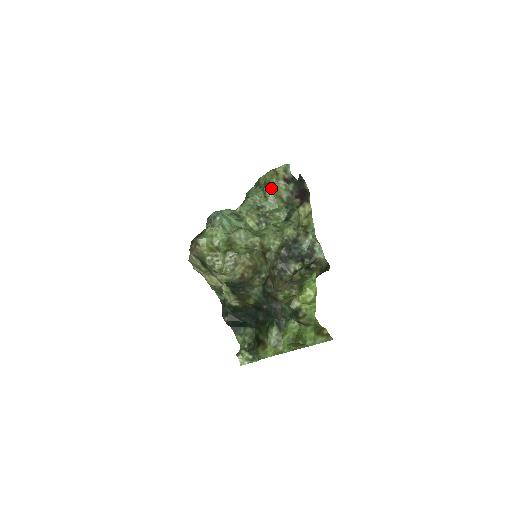
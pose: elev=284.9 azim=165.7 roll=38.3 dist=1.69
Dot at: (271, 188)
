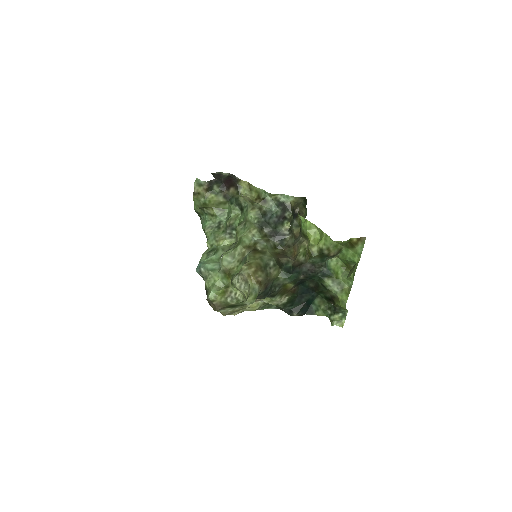
Dot at: (208, 206)
